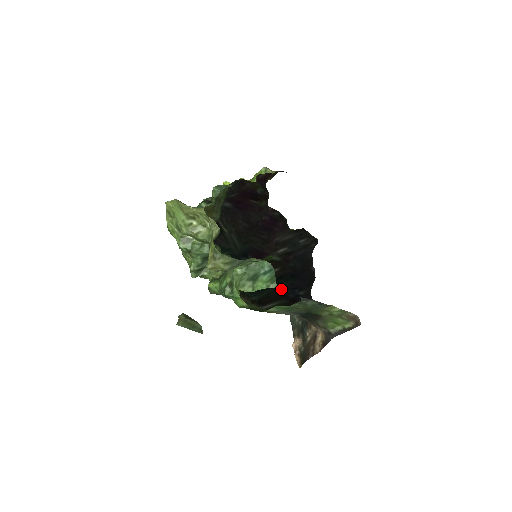
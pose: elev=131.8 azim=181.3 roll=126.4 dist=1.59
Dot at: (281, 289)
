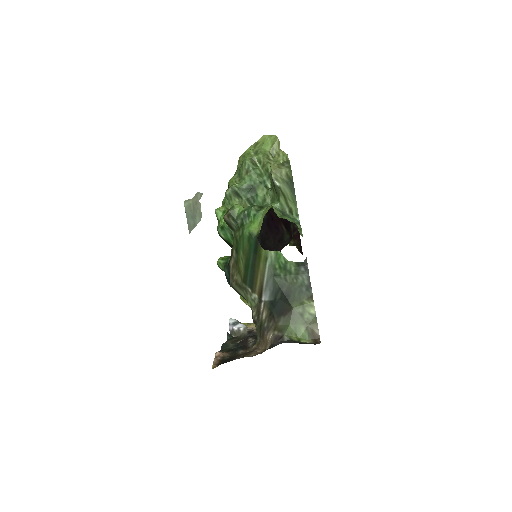
Dot at: (301, 234)
